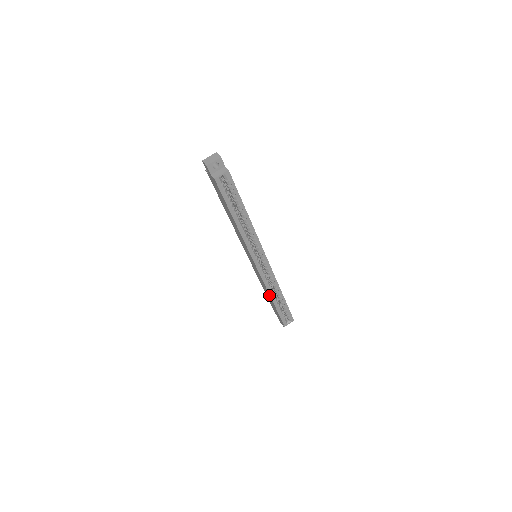
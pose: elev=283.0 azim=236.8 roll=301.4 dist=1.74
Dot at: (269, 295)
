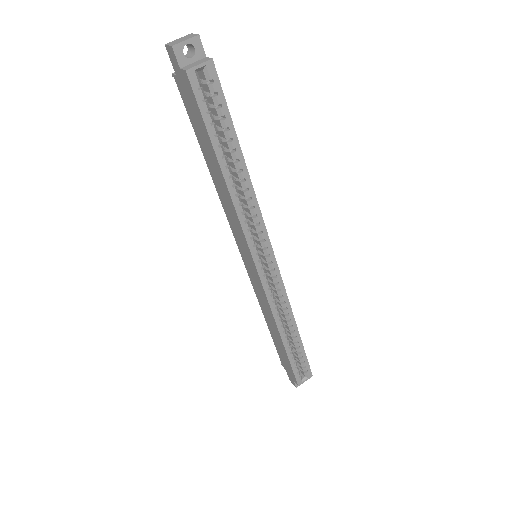
Dot at: (276, 327)
